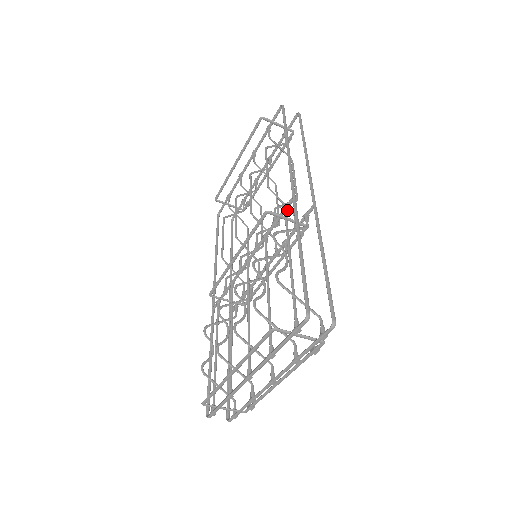
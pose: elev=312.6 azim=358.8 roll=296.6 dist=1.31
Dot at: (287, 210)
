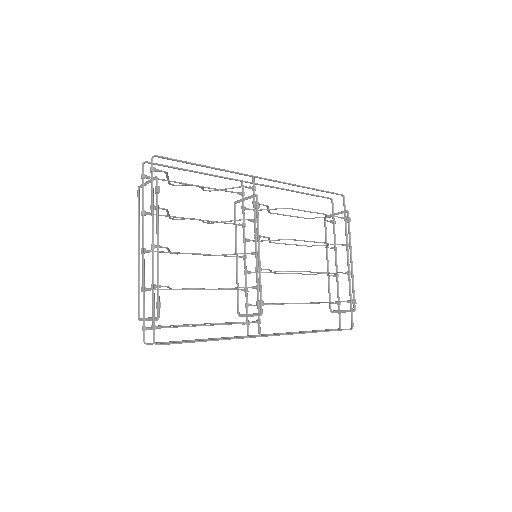
Dot at: (242, 193)
